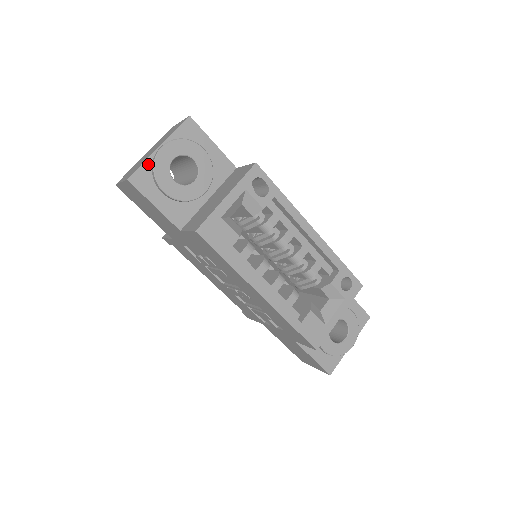
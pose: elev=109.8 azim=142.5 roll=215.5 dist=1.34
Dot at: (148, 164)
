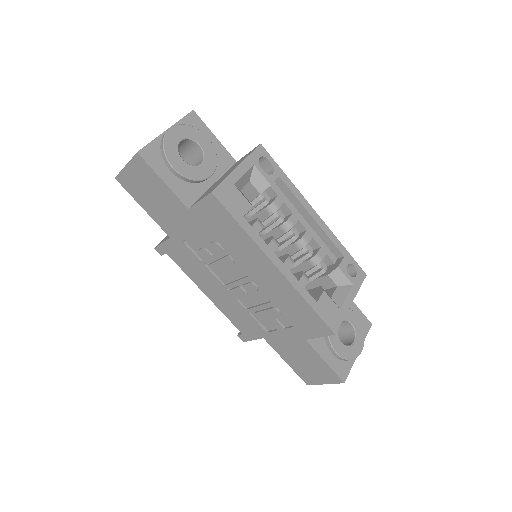
Dot at: (157, 143)
